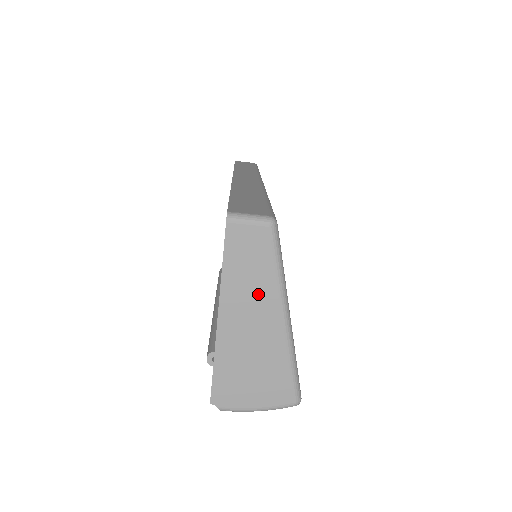
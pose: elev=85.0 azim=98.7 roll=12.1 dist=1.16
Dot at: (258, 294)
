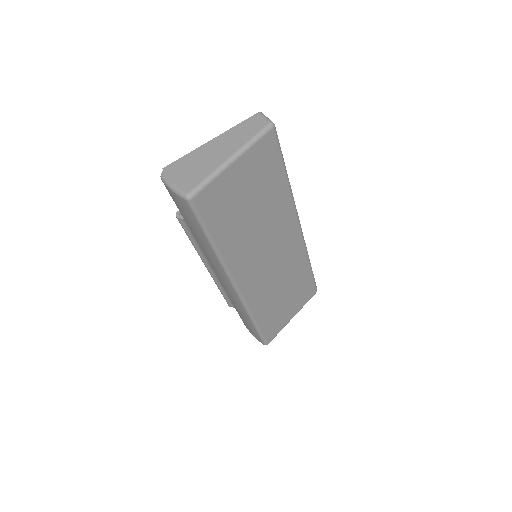
Dot at: (235, 141)
